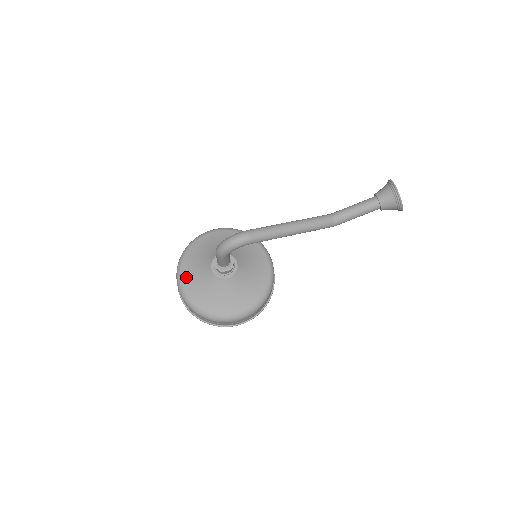
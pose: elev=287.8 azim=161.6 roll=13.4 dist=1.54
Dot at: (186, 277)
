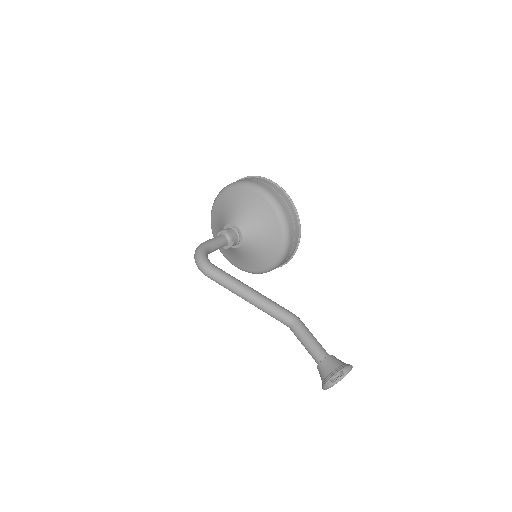
Dot at: (218, 205)
